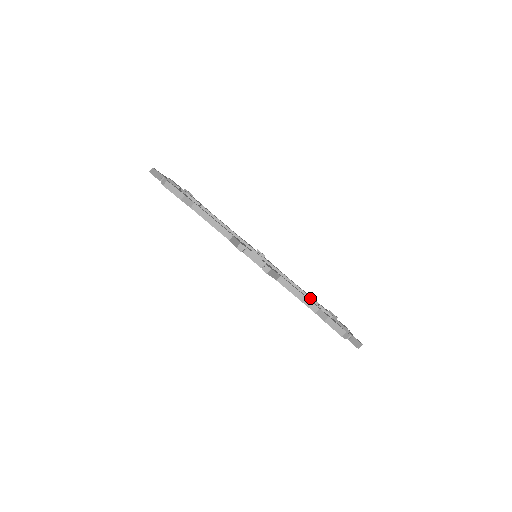
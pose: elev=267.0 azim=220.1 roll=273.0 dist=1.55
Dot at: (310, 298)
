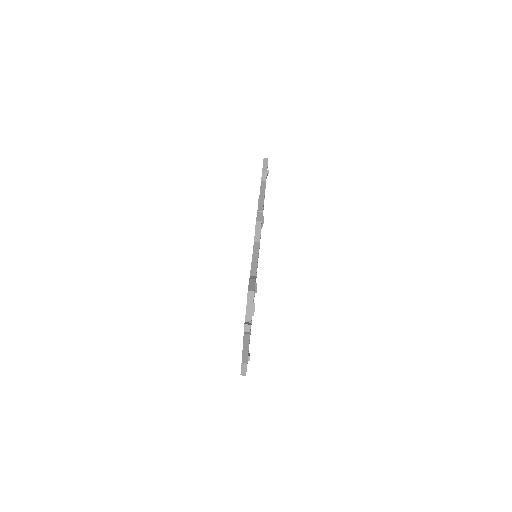
Dot at: occluded
